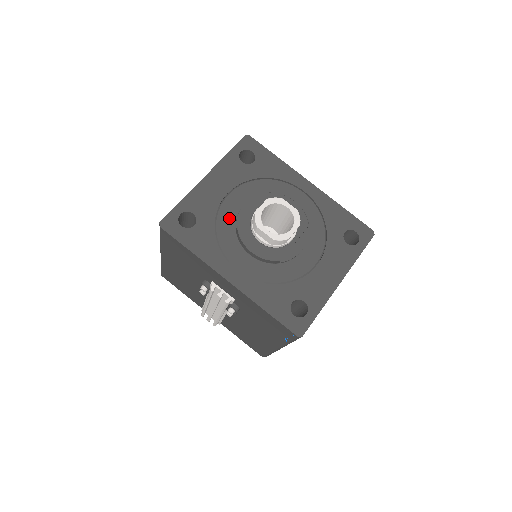
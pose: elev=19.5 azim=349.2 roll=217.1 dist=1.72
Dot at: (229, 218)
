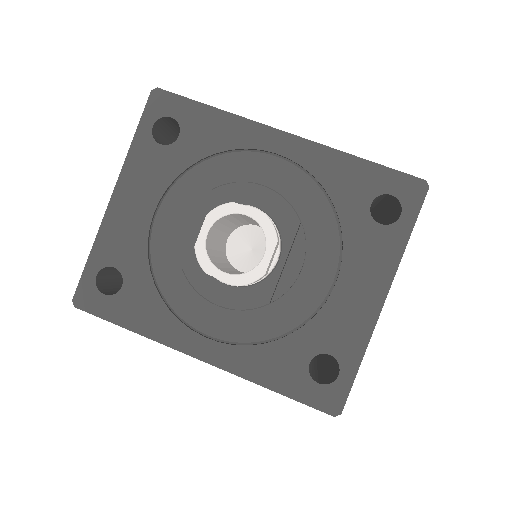
Dot at: (170, 254)
